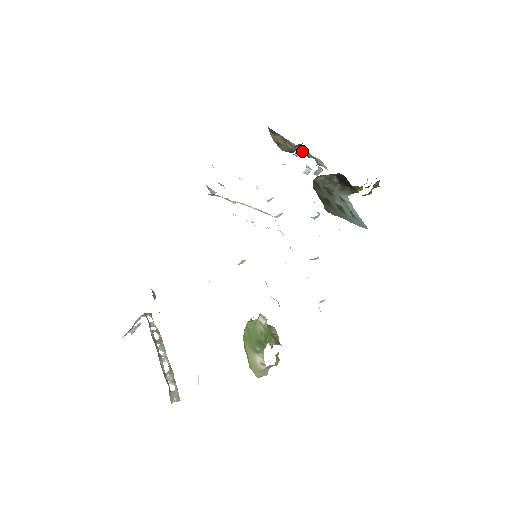
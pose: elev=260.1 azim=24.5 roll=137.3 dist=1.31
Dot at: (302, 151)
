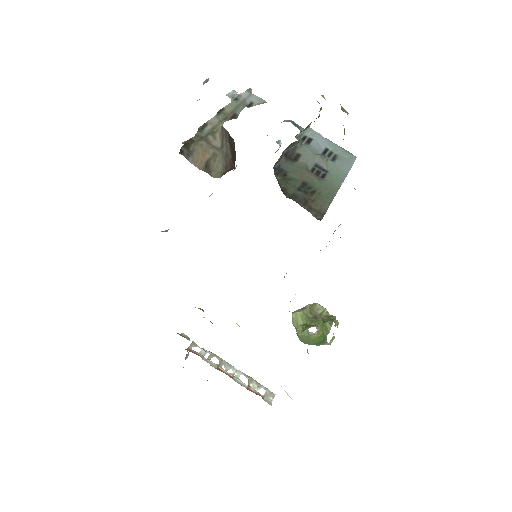
Dot at: (226, 116)
